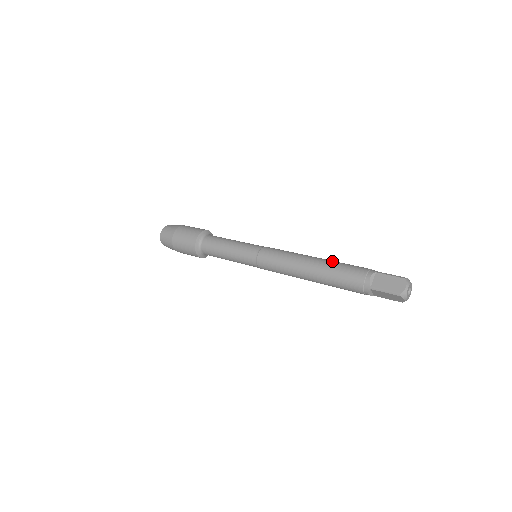
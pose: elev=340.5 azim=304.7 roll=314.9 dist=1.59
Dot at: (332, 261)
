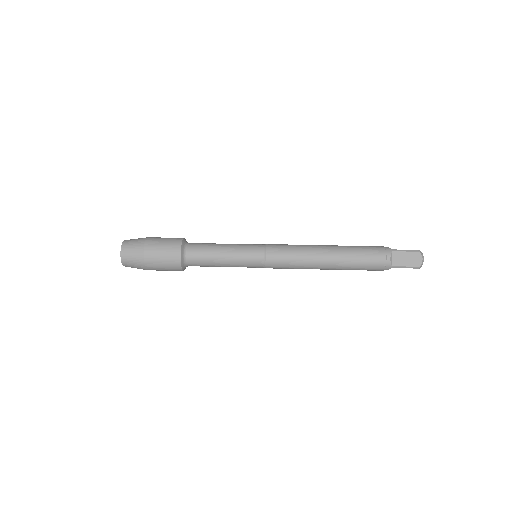
Dot at: (346, 248)
